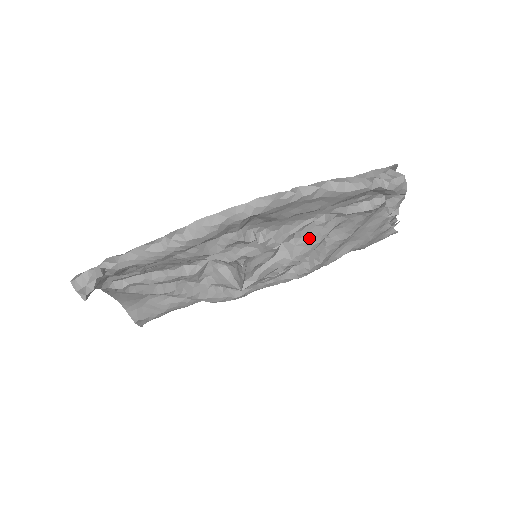
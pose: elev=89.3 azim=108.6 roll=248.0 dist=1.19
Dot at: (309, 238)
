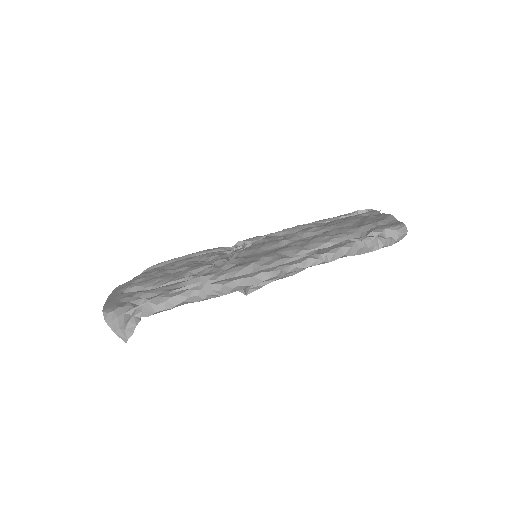
Dot at: occluded
